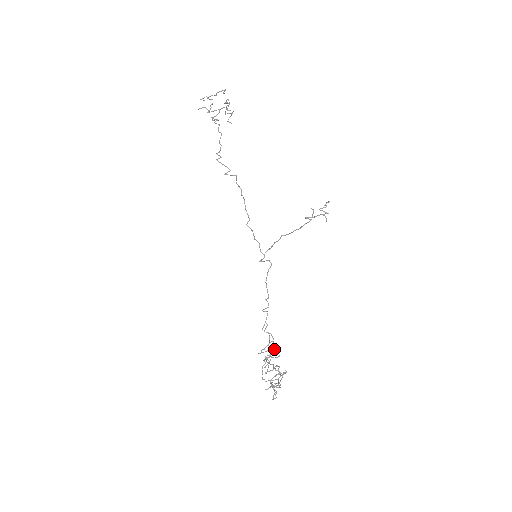
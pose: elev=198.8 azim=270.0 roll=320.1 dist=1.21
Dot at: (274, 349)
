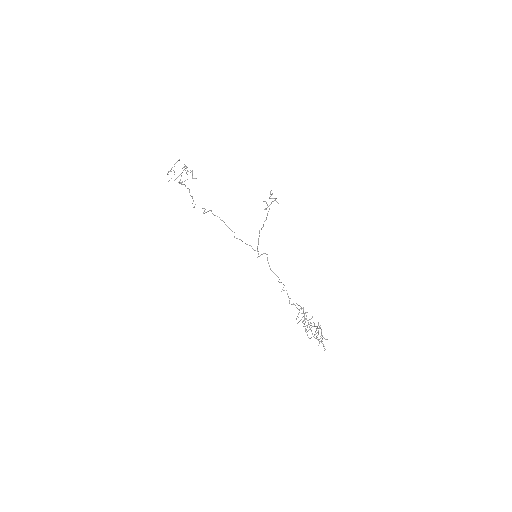
Dot at: (304, 313)
